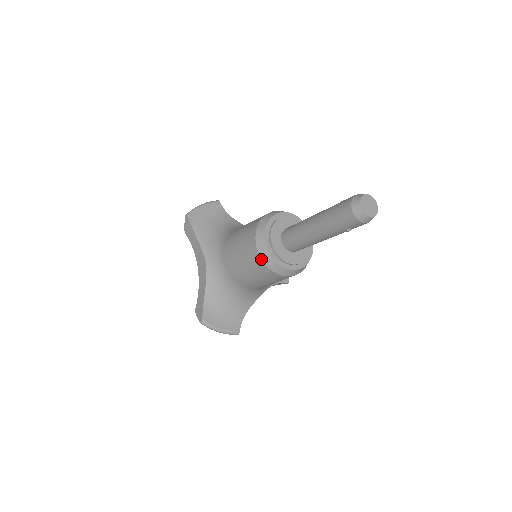
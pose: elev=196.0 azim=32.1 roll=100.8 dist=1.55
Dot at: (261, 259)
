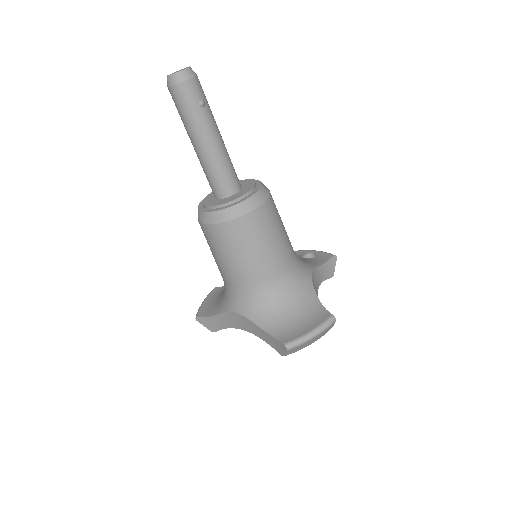
Dot at: (221, 224)
